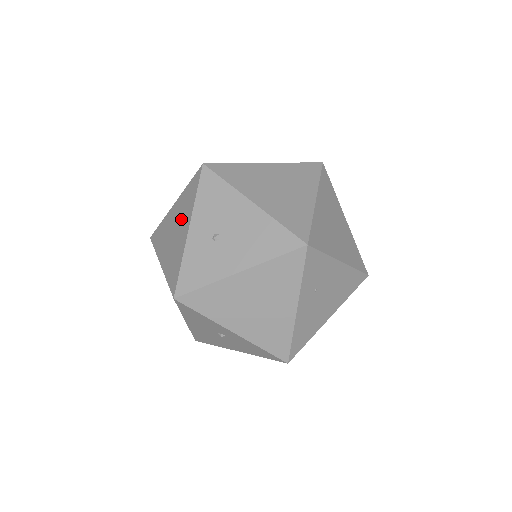
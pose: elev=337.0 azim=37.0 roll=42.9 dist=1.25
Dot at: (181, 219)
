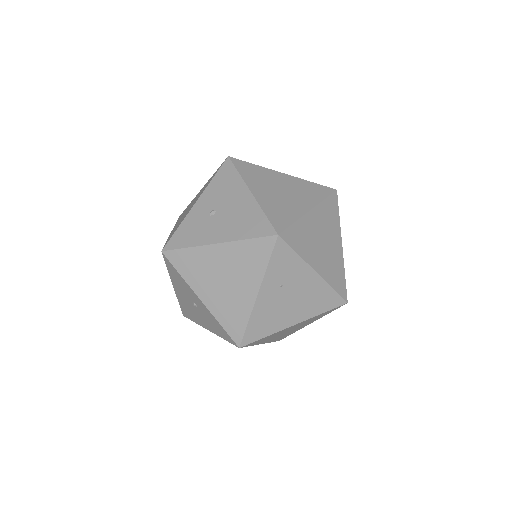
Dot at: (197, 197)
